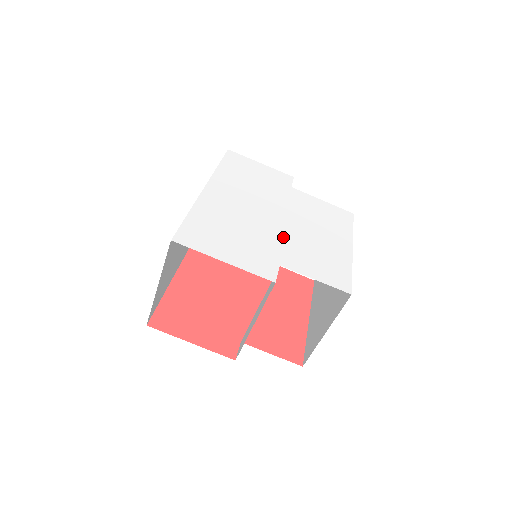
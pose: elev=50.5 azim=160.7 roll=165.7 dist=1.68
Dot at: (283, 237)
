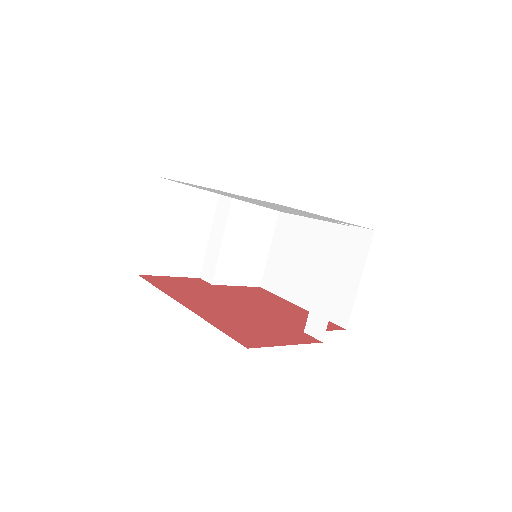
Dot at: occluded
